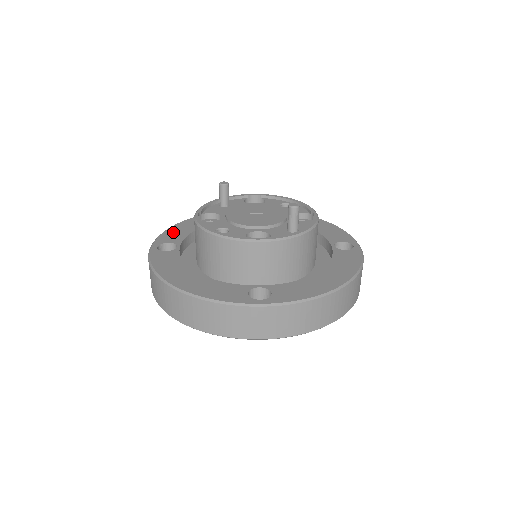
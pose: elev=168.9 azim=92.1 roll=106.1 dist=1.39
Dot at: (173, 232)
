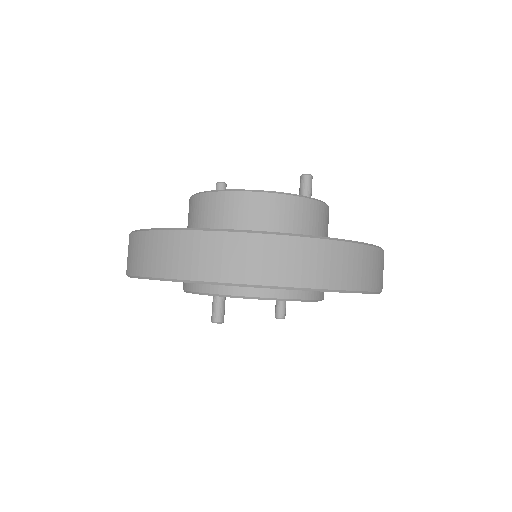
Dot at: occluded
